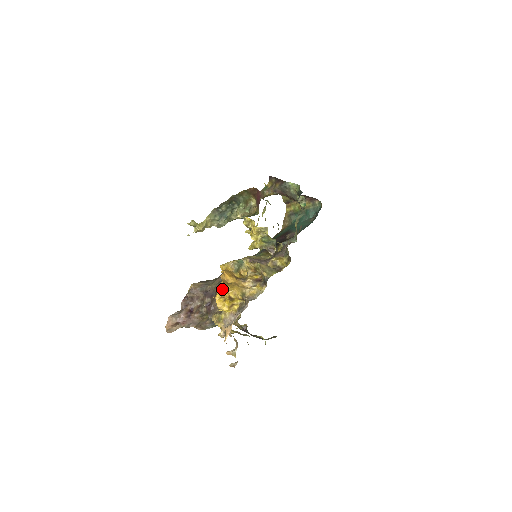
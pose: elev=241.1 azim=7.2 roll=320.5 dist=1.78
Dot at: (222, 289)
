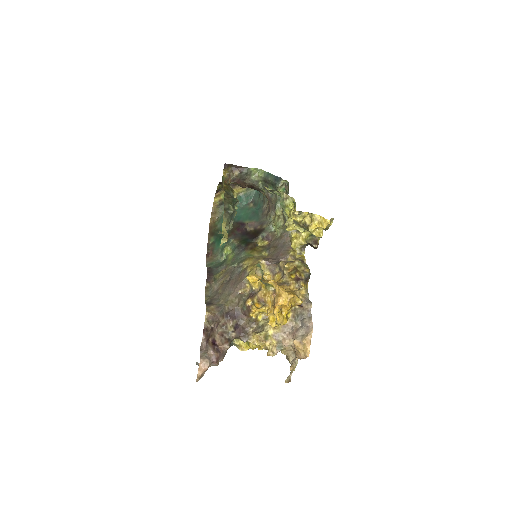
Dot at: (289, 300)
